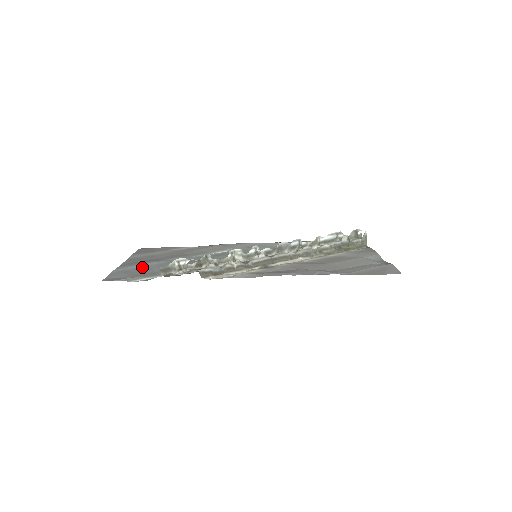
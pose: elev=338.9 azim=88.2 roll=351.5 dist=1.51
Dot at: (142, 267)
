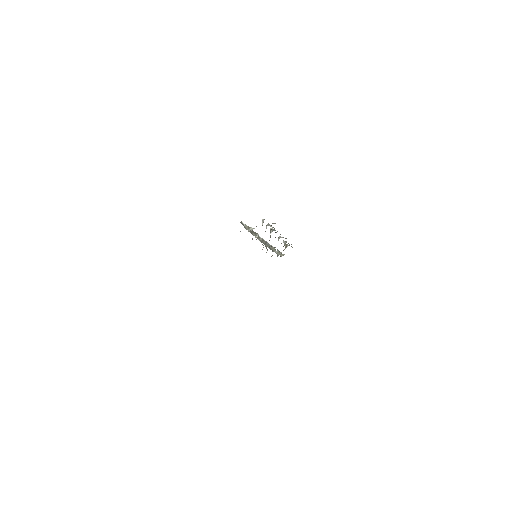
Dot at: occluded
